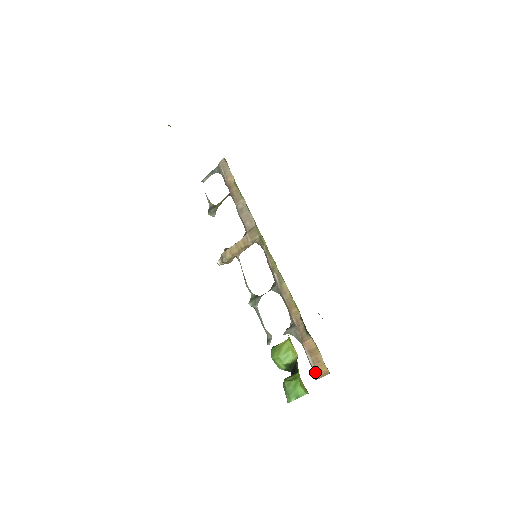
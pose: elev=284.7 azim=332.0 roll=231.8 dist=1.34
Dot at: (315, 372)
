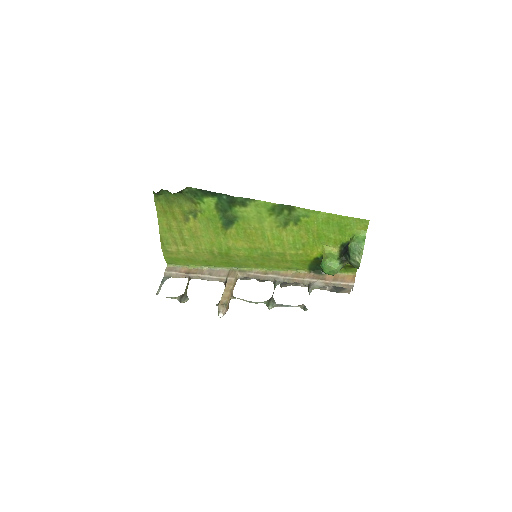
Dot at: (349, 283)
